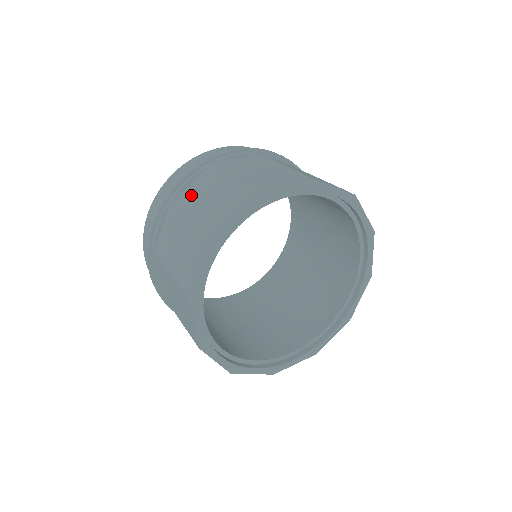
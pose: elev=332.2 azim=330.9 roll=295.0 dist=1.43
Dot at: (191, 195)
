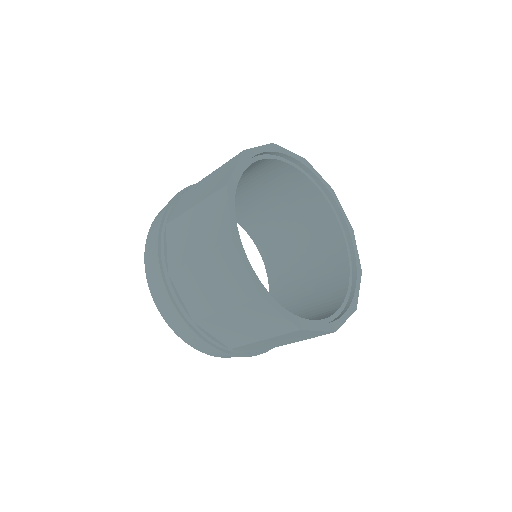
Dot at: occluded
